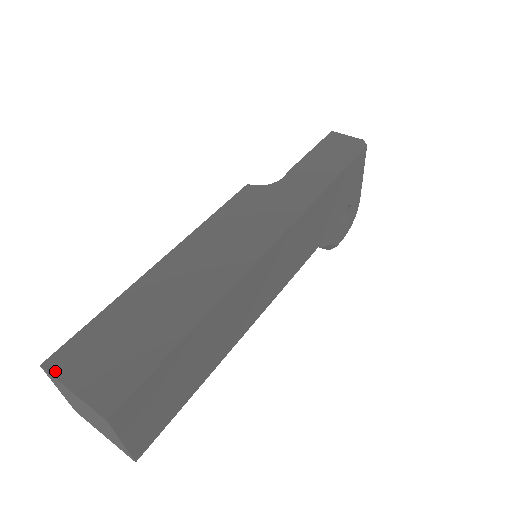
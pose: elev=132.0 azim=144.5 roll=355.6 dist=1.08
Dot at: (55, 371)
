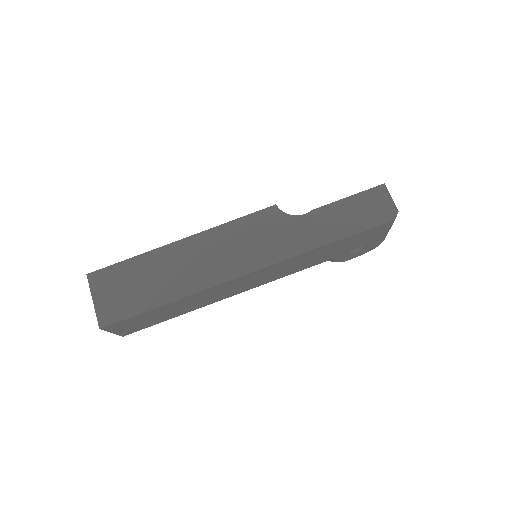
Dot at: (91, 283)
